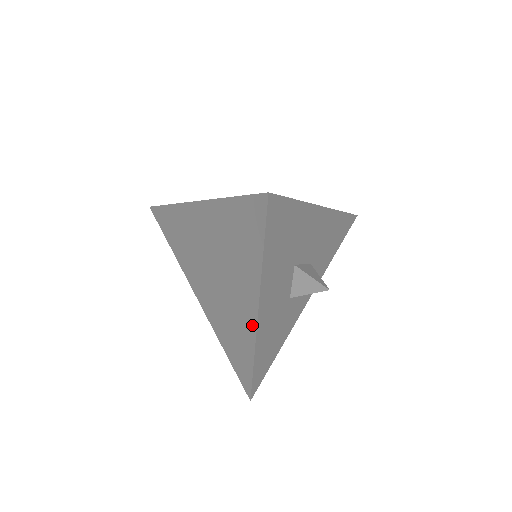
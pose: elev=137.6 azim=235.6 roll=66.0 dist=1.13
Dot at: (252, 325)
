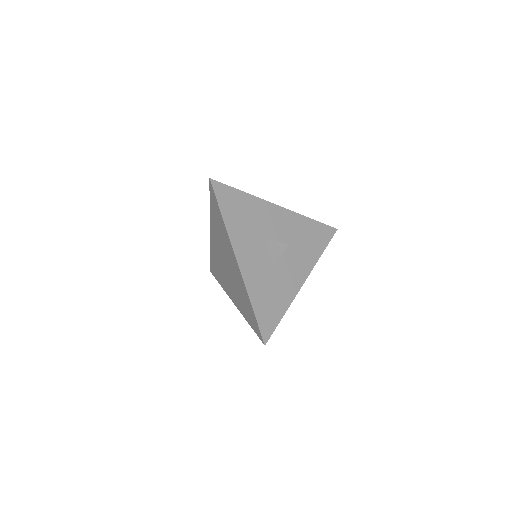
Dot at: (239, 273)
